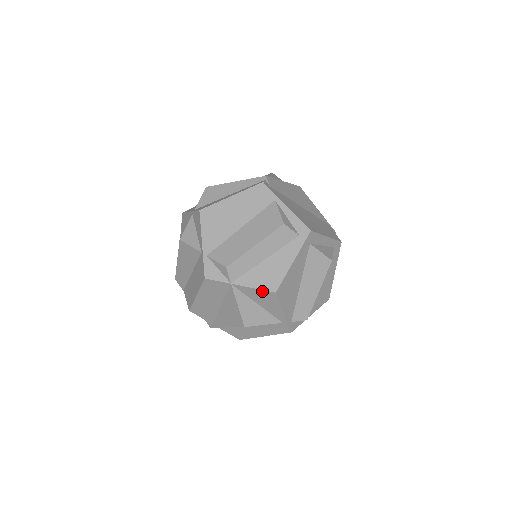
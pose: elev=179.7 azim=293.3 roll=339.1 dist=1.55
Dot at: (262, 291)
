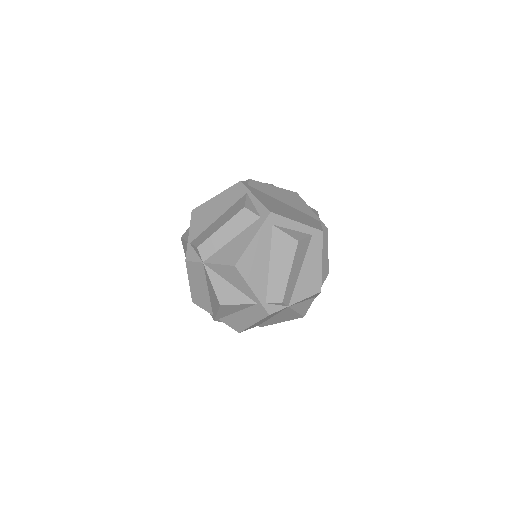
Dot at: (225, 266)
